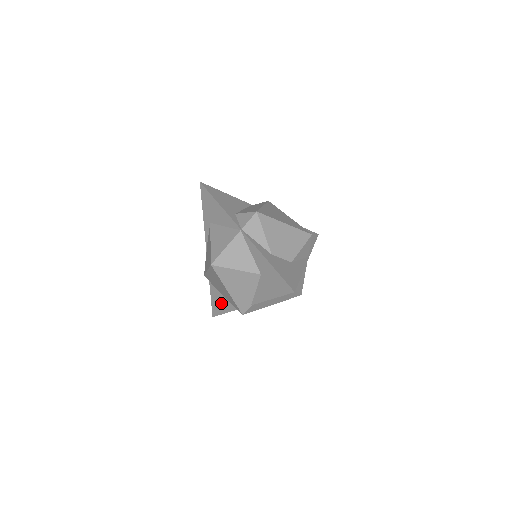
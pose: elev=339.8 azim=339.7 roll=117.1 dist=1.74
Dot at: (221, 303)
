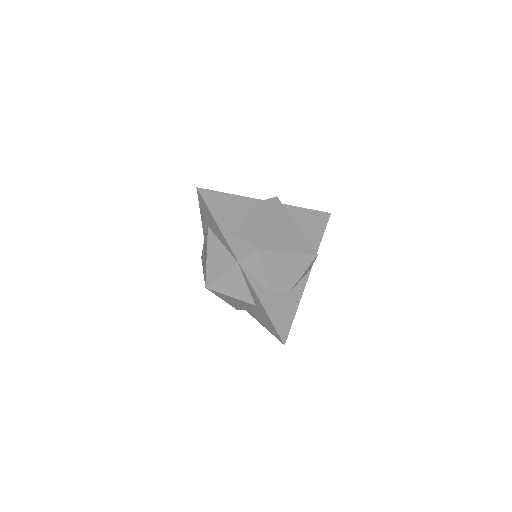
Dot at: occluded
